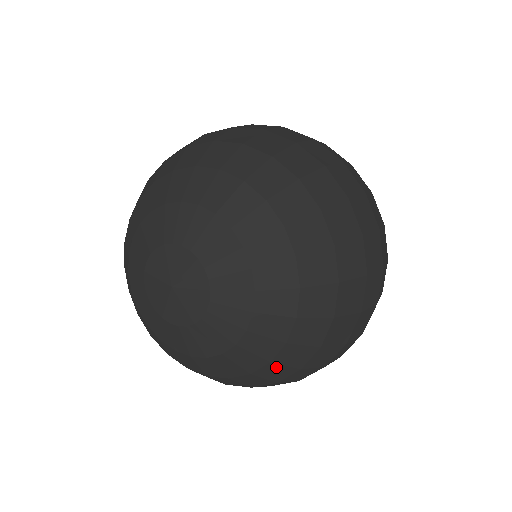
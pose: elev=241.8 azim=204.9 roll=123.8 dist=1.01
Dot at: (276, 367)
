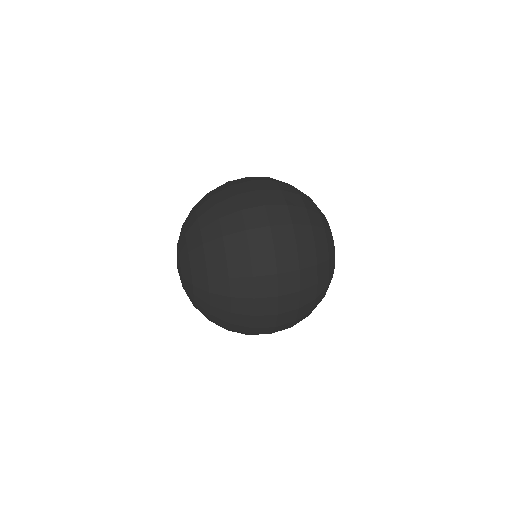
Dot at: (213, 263)
